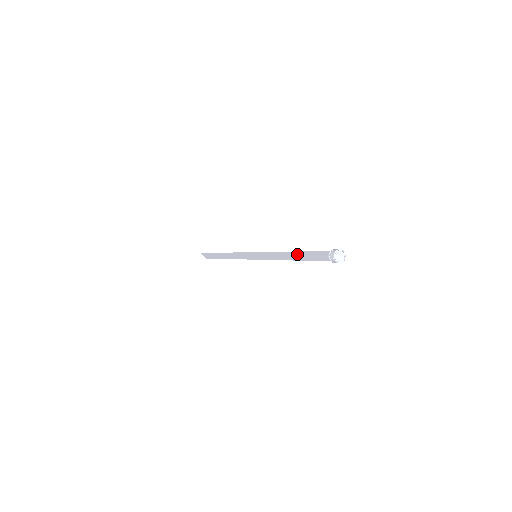
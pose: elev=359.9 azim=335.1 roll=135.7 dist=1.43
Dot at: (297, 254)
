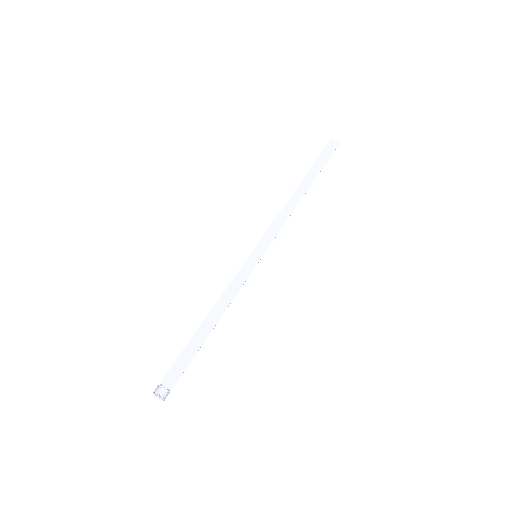
Dot at: (199, 332)
